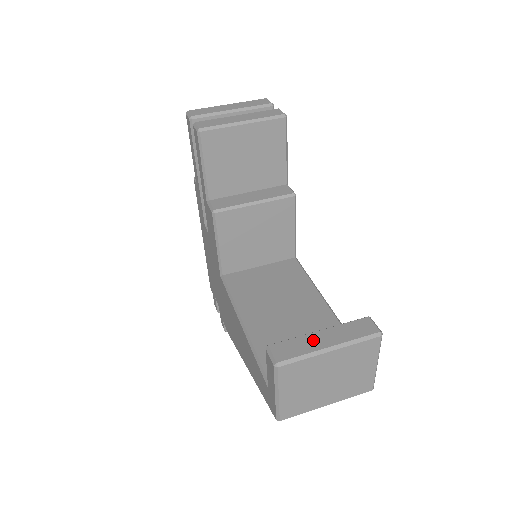
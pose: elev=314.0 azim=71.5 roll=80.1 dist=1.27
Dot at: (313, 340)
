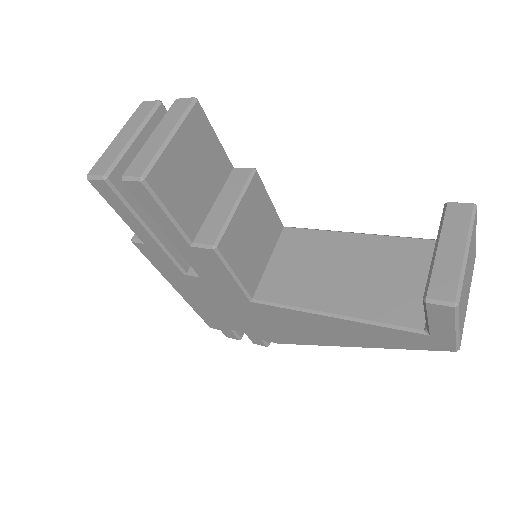
Dot at: (446, 258)
